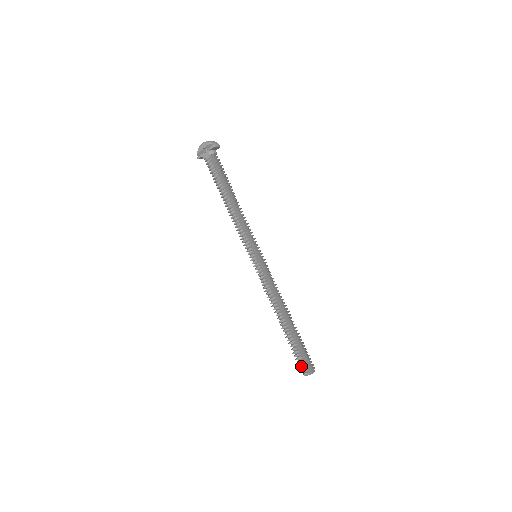
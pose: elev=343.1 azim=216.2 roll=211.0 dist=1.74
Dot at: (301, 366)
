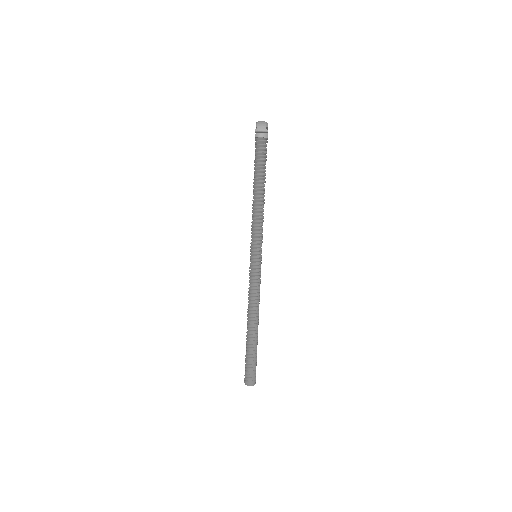
Dot at: occluded
